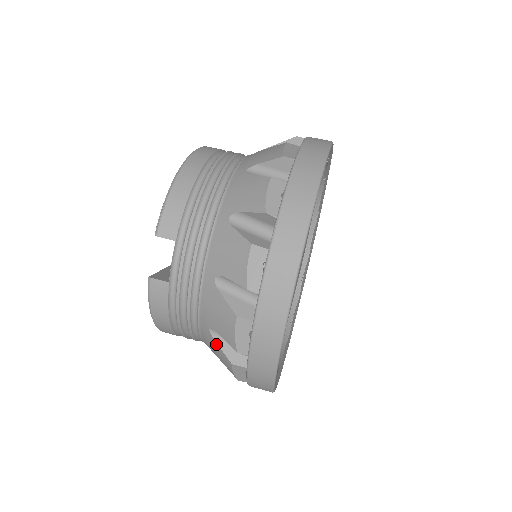
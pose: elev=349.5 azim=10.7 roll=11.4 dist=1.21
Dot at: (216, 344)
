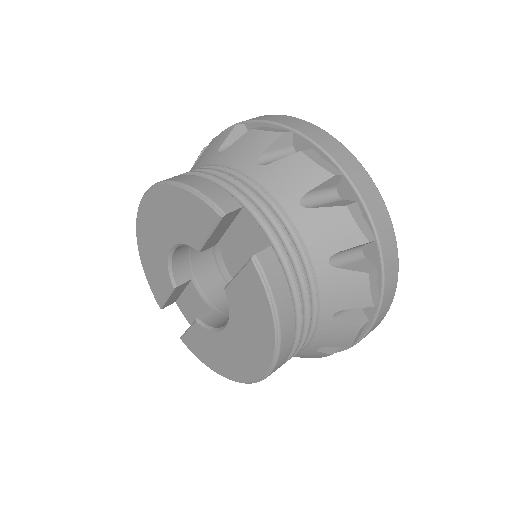
Dot at: (343, 273)
